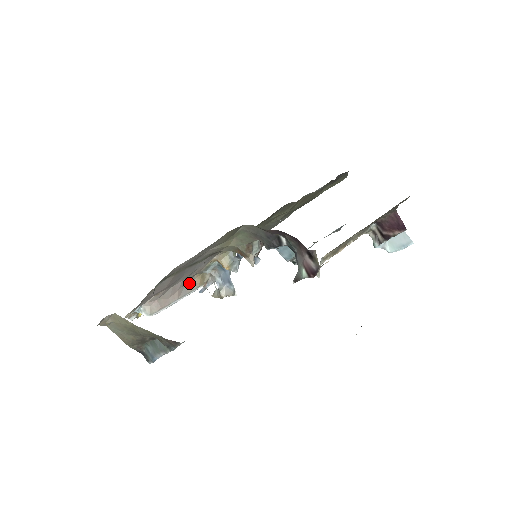
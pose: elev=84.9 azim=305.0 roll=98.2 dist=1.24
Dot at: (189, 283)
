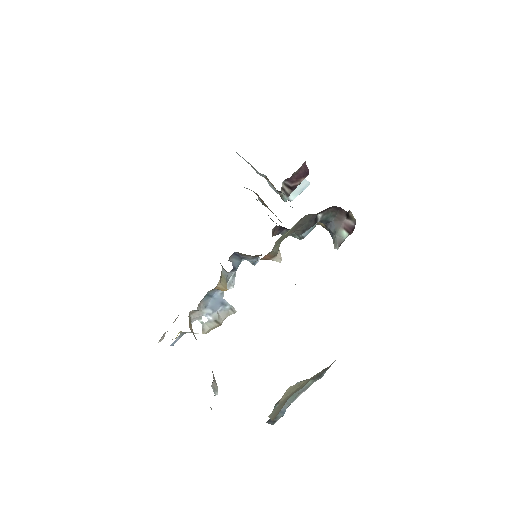
Dot at: occluded
